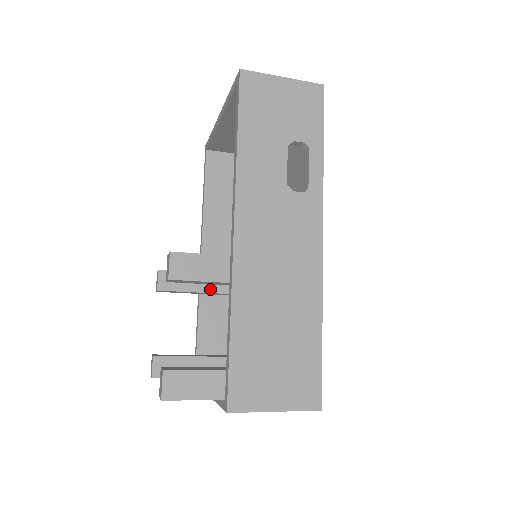
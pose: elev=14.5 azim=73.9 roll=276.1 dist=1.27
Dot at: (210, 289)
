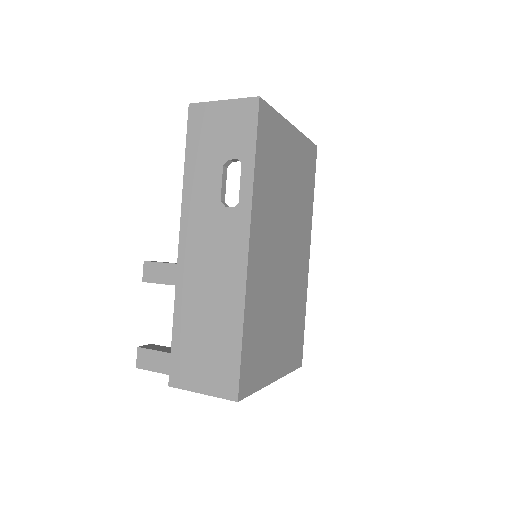
Dot at: occluded
